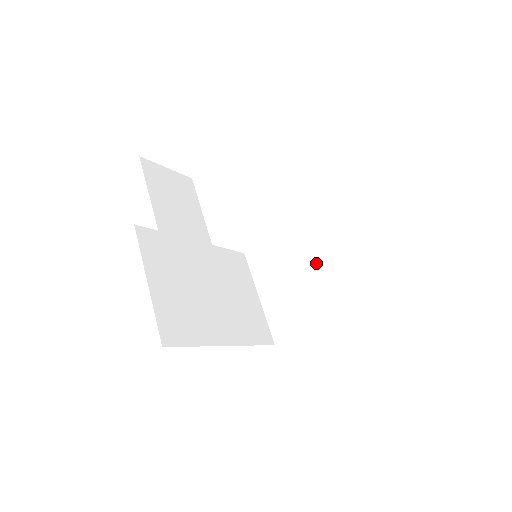
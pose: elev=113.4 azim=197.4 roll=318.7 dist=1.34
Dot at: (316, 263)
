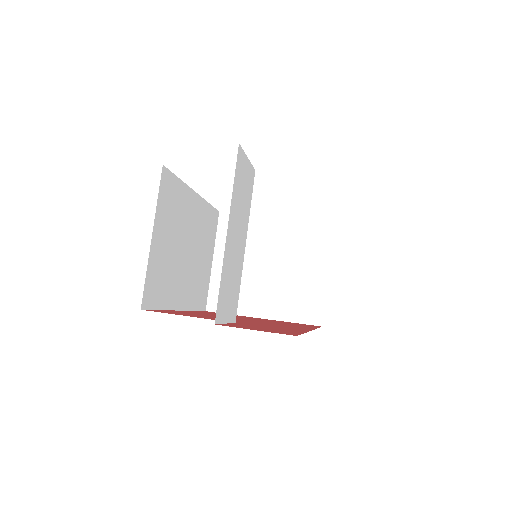
Dot at: (282, 265)
